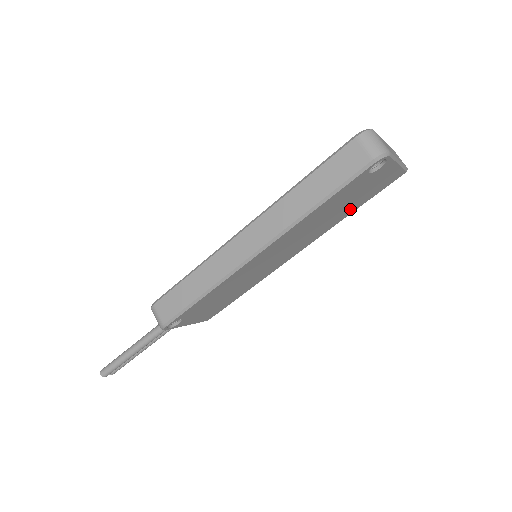
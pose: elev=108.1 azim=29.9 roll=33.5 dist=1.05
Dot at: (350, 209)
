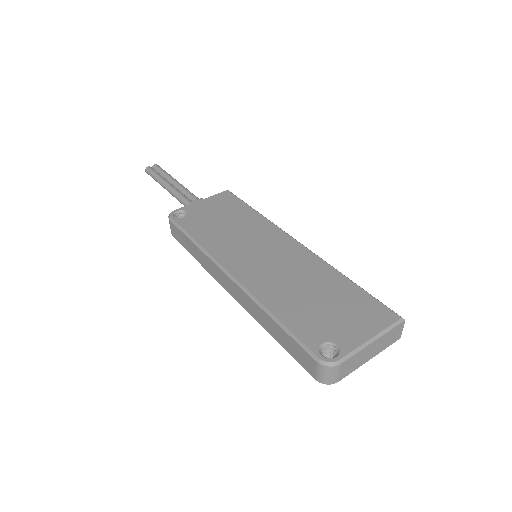
Dot at: occluded
